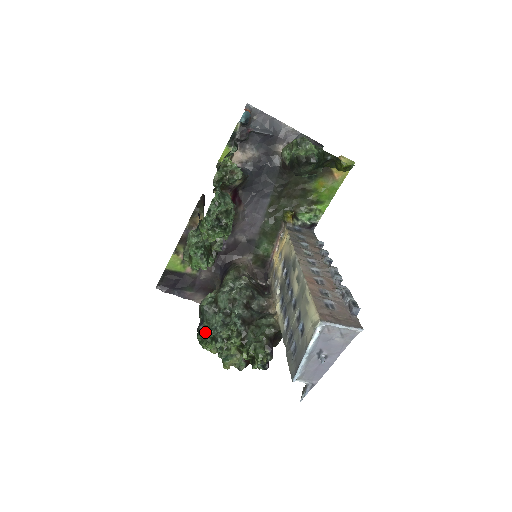
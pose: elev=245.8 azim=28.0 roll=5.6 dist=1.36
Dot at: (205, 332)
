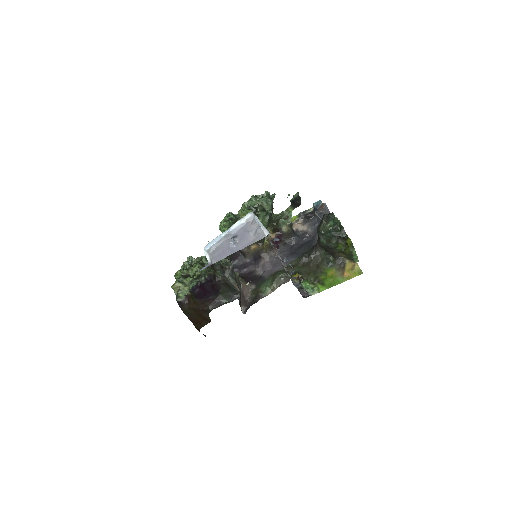
Dot at: occluded
